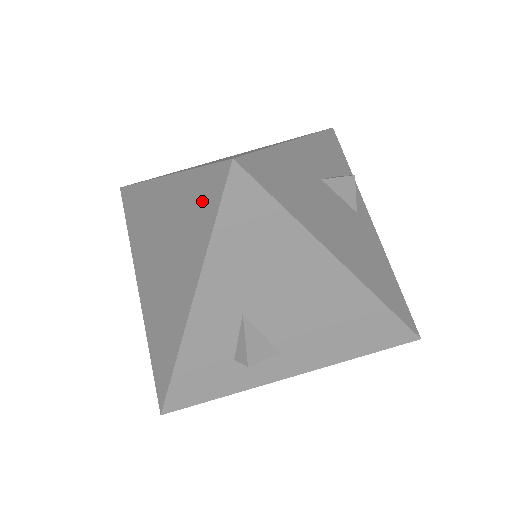
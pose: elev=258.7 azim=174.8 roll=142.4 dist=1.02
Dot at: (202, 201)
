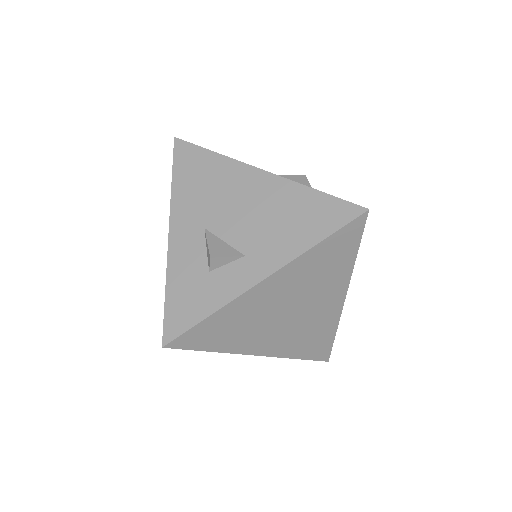
Dot at: occluded
